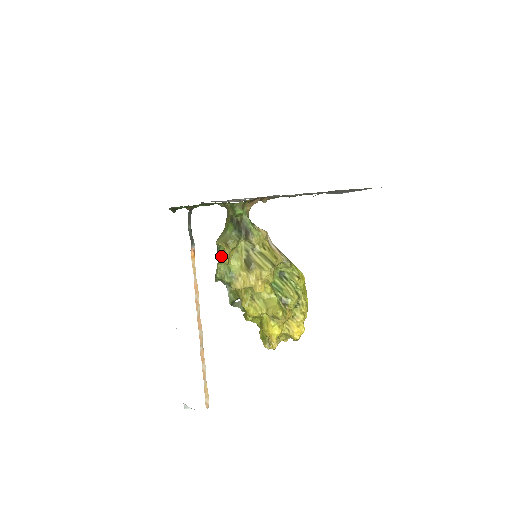
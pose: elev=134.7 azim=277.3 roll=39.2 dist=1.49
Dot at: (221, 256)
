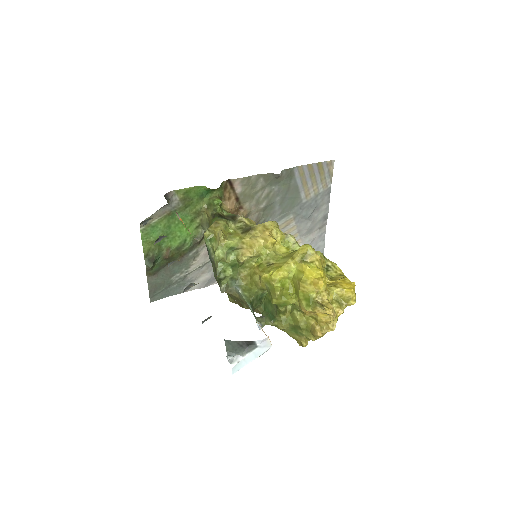
Dot at: (215, 246)
